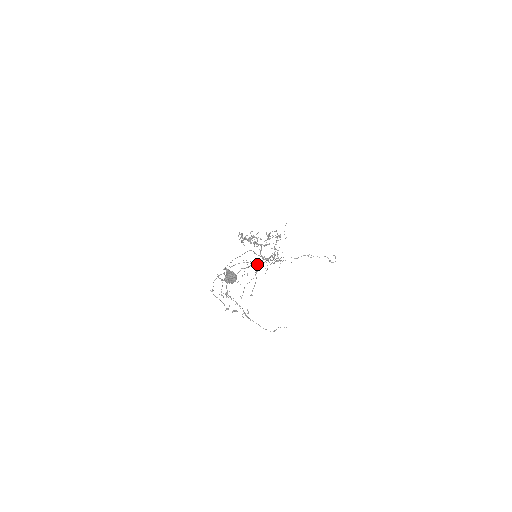
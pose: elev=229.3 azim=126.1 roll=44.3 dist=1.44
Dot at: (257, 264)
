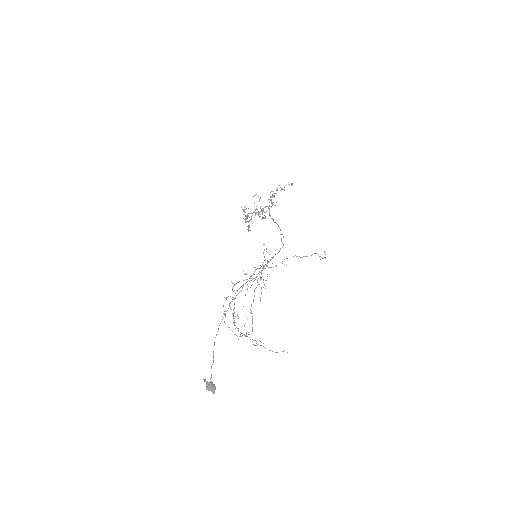
Dot at: (255, 277)
